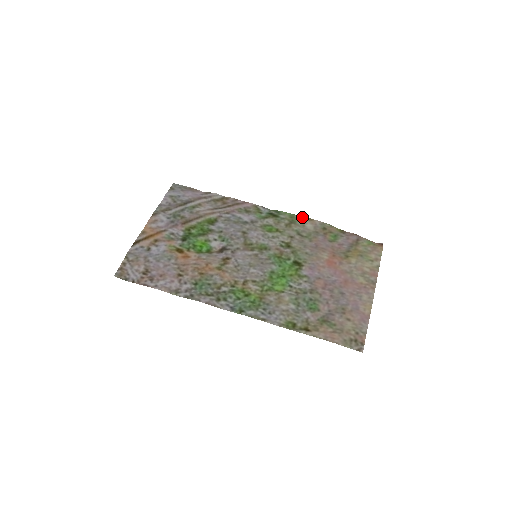
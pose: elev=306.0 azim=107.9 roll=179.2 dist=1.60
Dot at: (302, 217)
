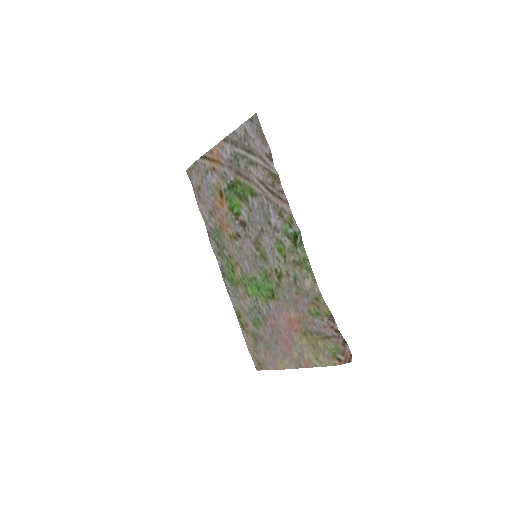
Dot at: (311, 271)
